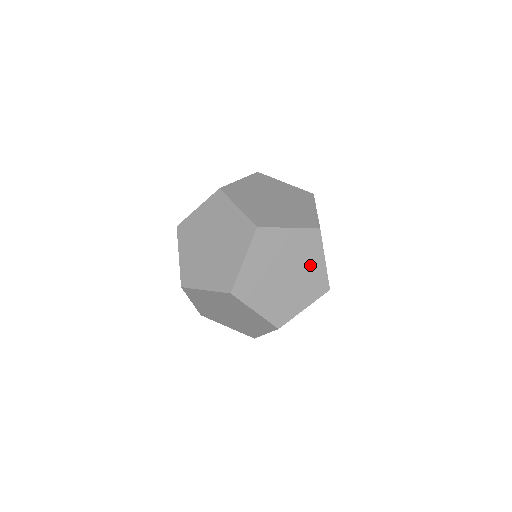
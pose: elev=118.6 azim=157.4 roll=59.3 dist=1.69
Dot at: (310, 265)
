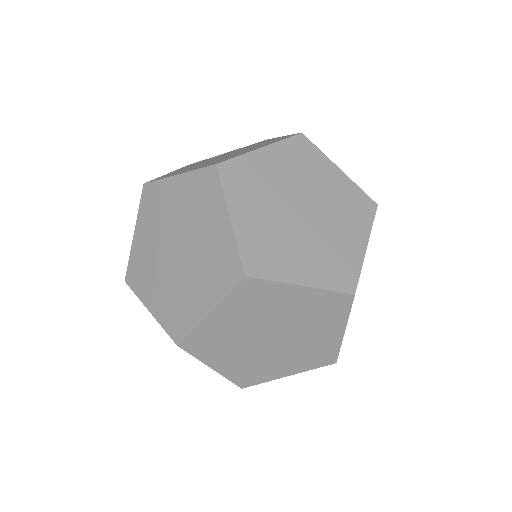
Dot at: (318, 333)
